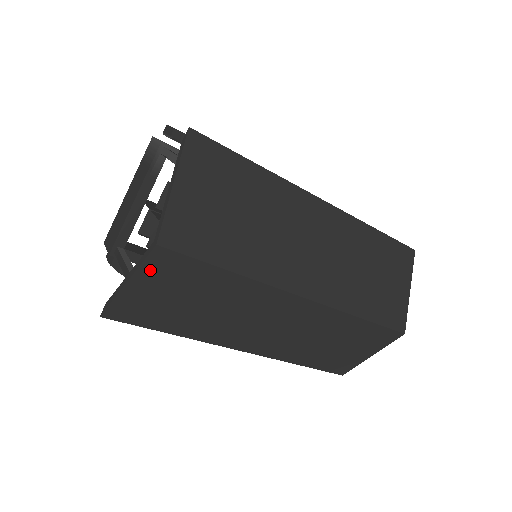
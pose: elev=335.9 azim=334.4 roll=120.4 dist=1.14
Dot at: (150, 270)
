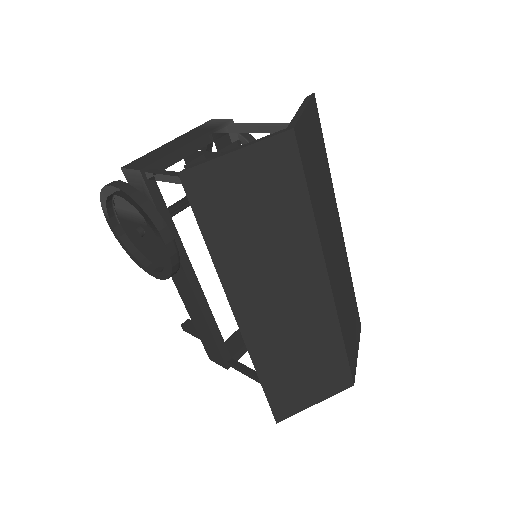
Dot at: (266, 151)
